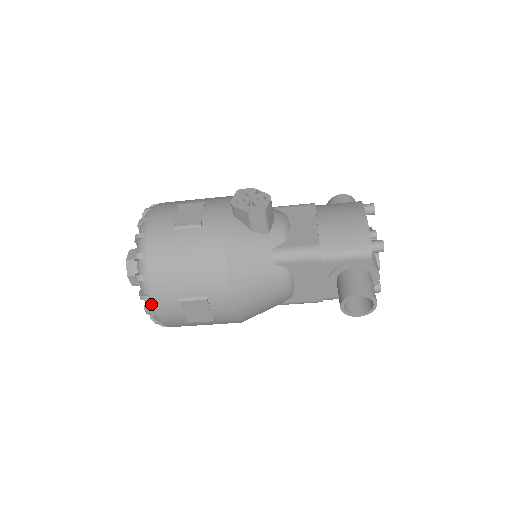
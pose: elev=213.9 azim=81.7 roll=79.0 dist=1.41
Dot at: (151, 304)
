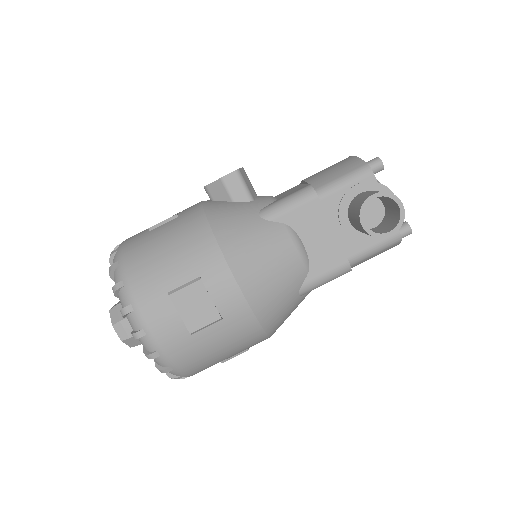
Dot at: (136, 316)
